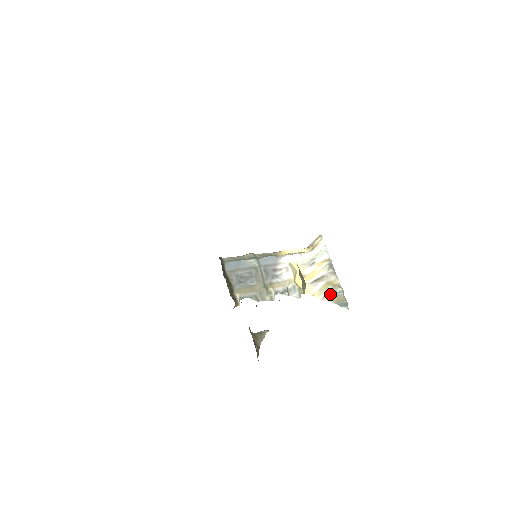
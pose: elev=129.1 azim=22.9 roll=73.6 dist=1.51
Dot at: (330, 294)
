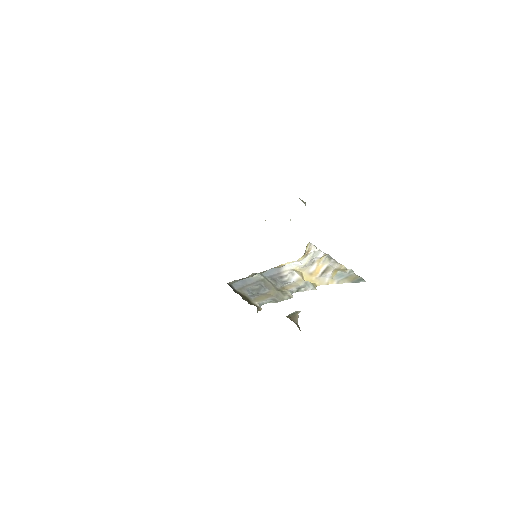
Dot at: (342, 277)
